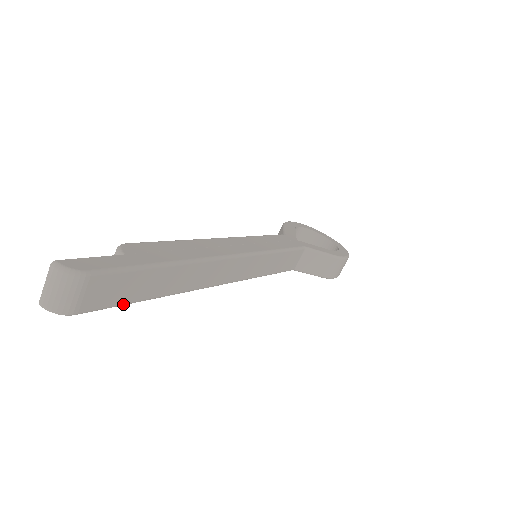
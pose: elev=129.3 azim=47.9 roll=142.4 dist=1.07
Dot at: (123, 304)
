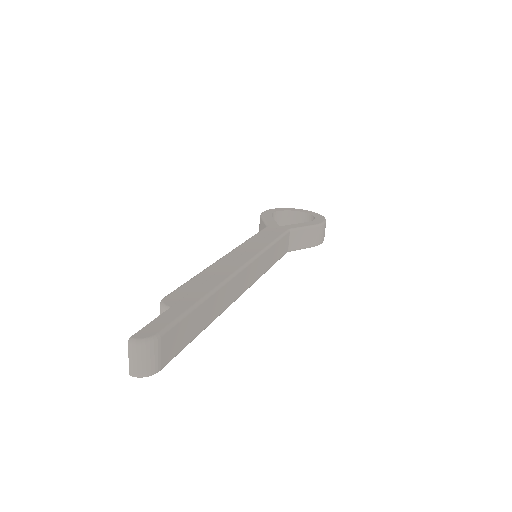
Dot at: occluded
